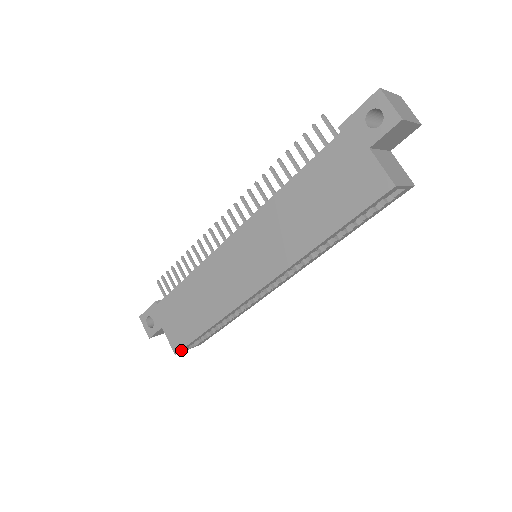
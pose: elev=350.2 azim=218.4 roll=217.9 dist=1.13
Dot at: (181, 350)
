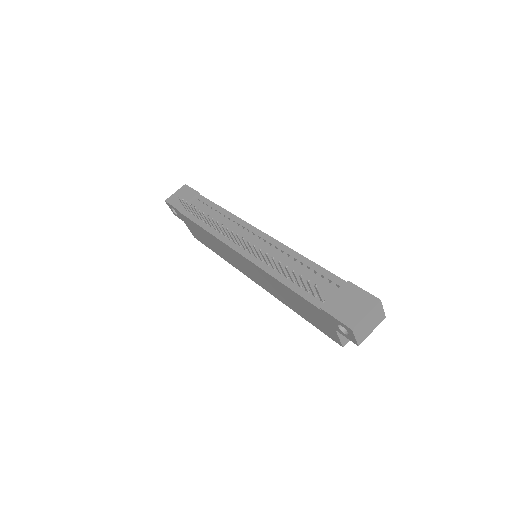
Dot at: occluded
